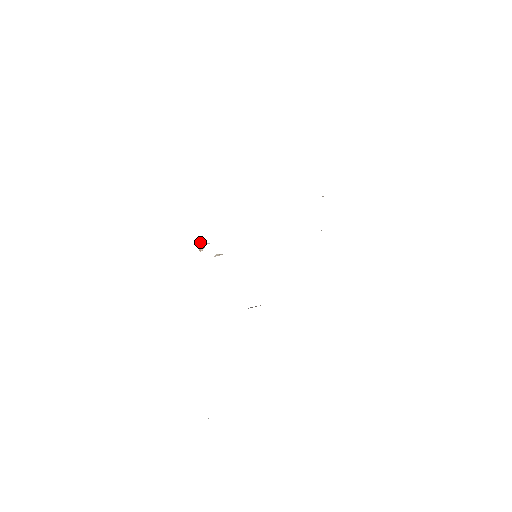
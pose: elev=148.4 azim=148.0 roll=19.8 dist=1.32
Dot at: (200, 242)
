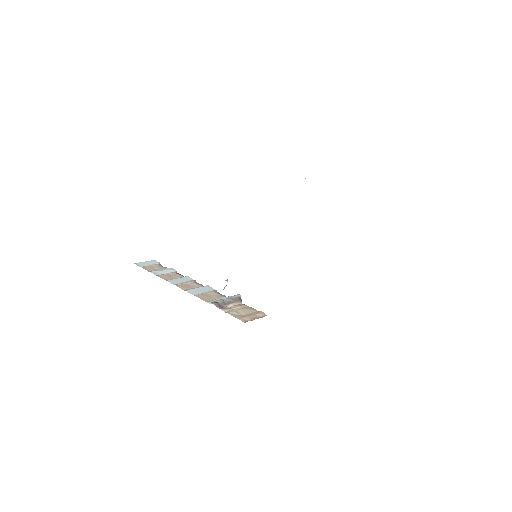
Dot at: occluded
